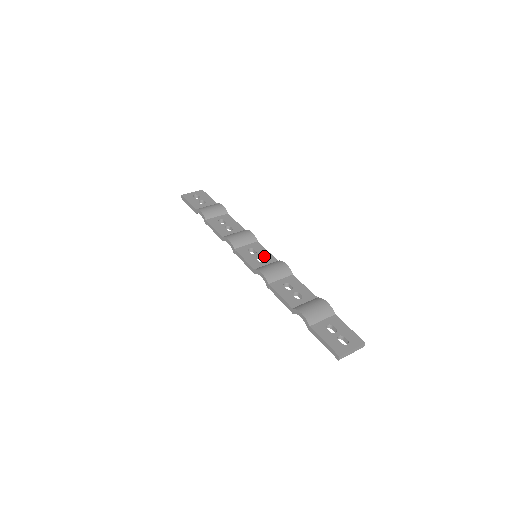
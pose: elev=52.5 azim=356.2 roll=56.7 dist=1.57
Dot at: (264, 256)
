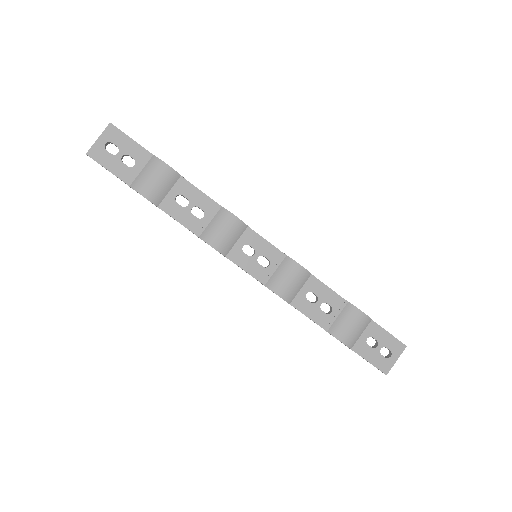
Dot at: (267, 254)
